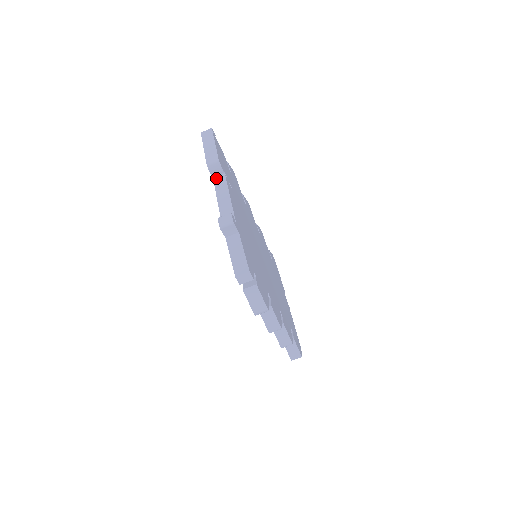
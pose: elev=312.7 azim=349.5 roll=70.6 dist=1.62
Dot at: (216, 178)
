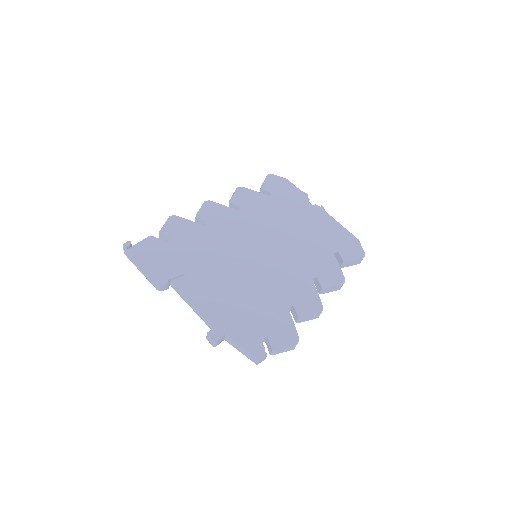
Dot at: (172, 286)
